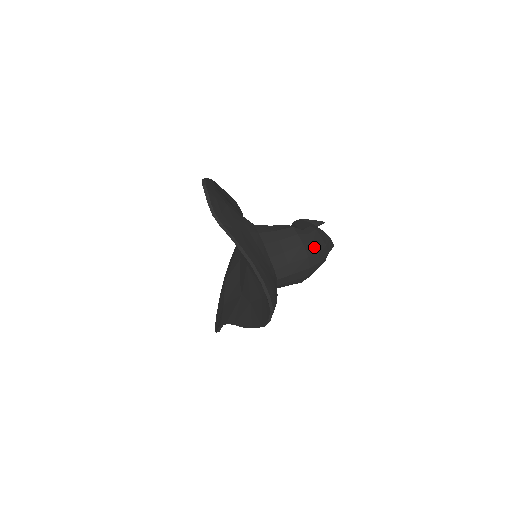
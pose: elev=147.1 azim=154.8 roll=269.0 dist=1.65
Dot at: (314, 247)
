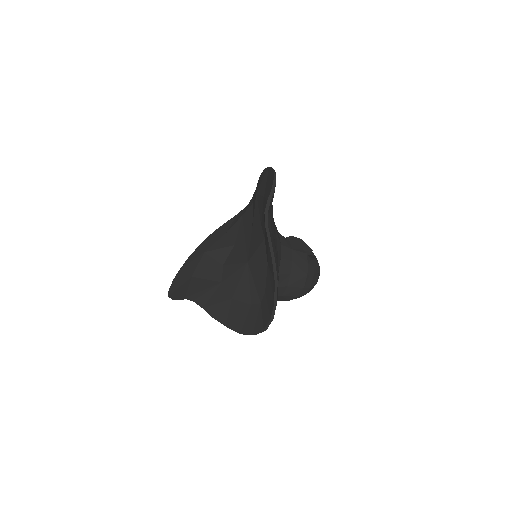
Dot at: (311, 281)
